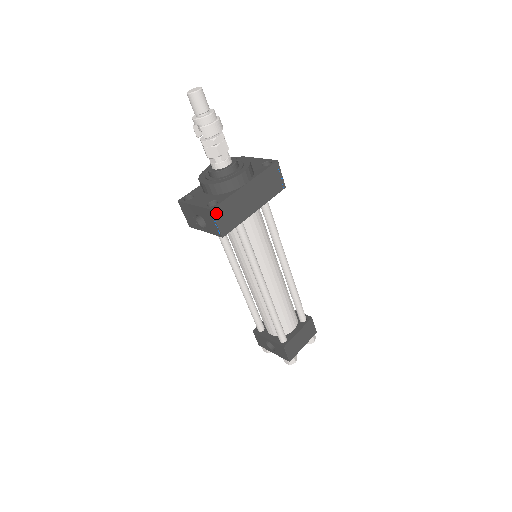
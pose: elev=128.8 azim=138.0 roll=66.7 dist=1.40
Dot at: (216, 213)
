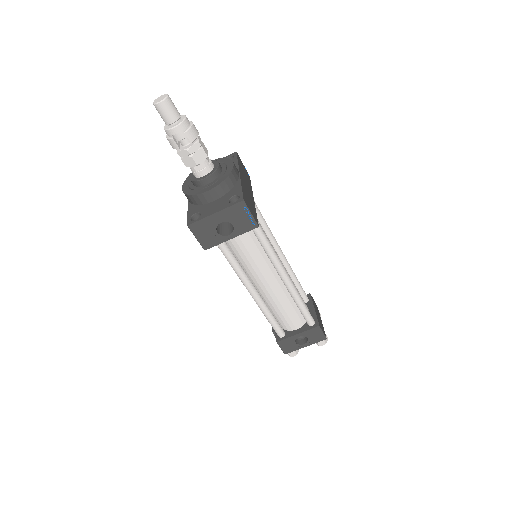
Dot at: (246, 203)
